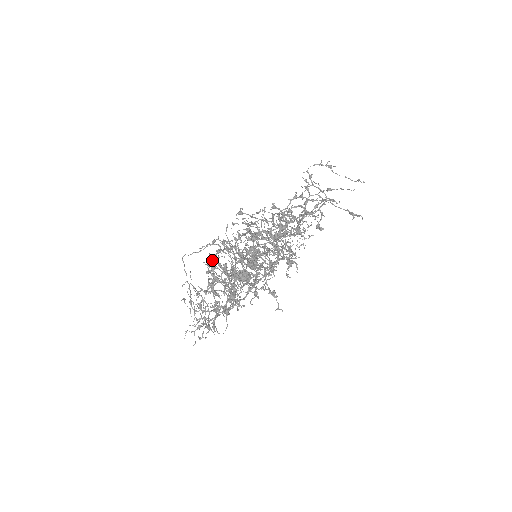
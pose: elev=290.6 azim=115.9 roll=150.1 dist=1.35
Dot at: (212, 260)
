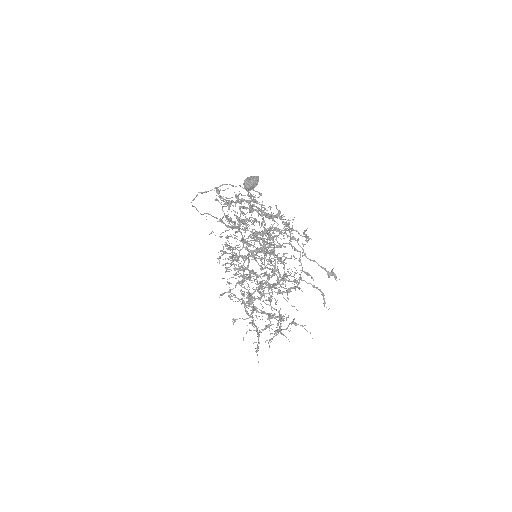
Dot at: occluded
